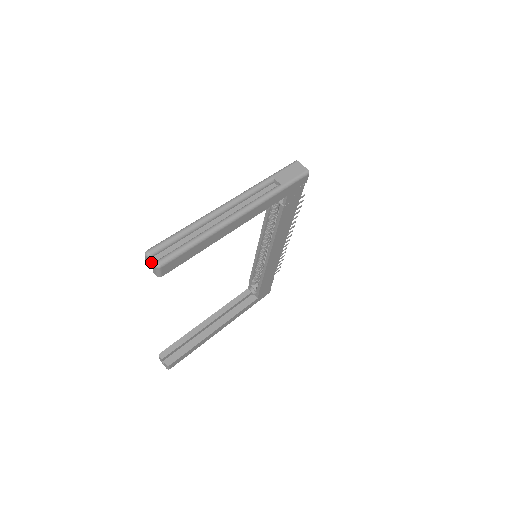
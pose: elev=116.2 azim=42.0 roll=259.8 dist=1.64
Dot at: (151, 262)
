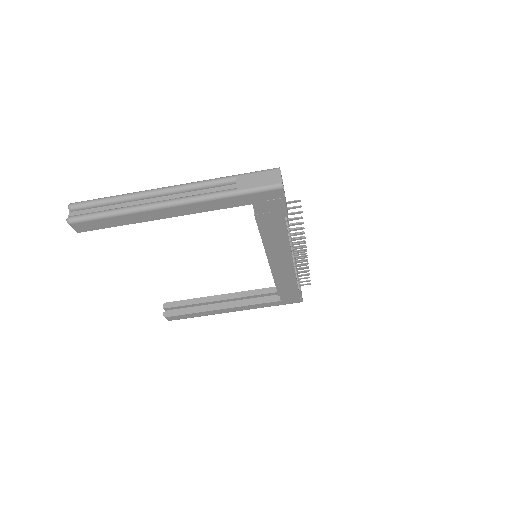
Dot at: (69, 215)
